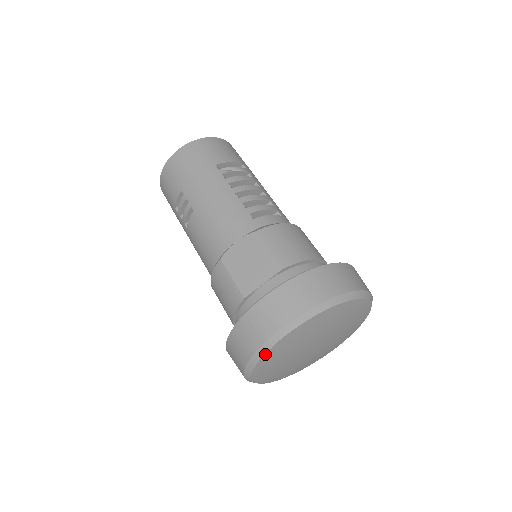
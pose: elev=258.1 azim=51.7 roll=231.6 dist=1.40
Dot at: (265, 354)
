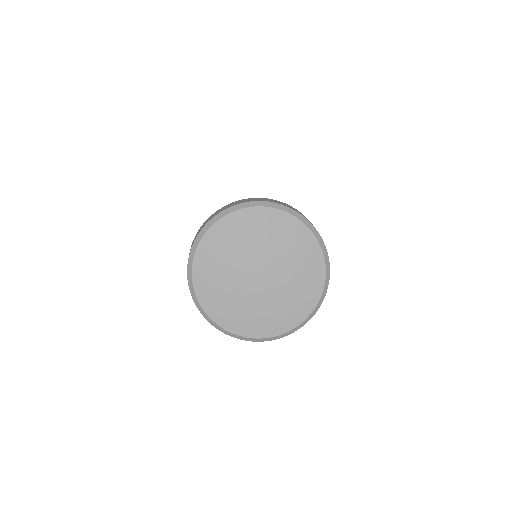
Dot at: (219, 221)
